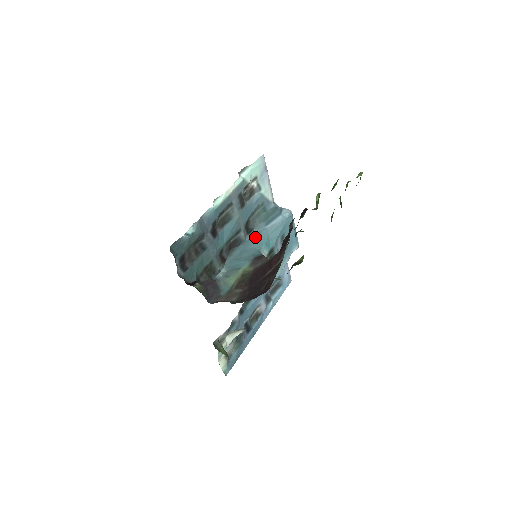
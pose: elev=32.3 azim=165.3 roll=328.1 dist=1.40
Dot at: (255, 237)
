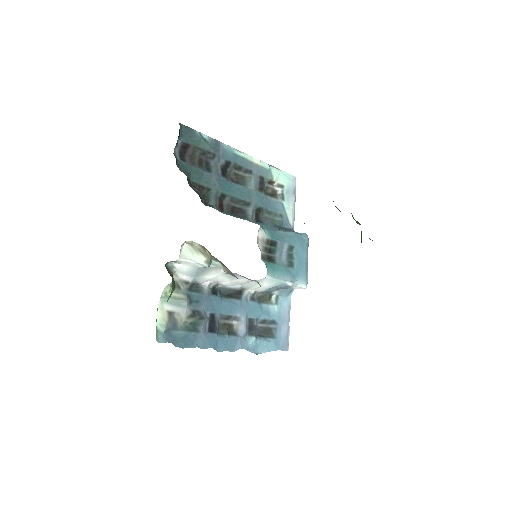
Dot at: occluded
